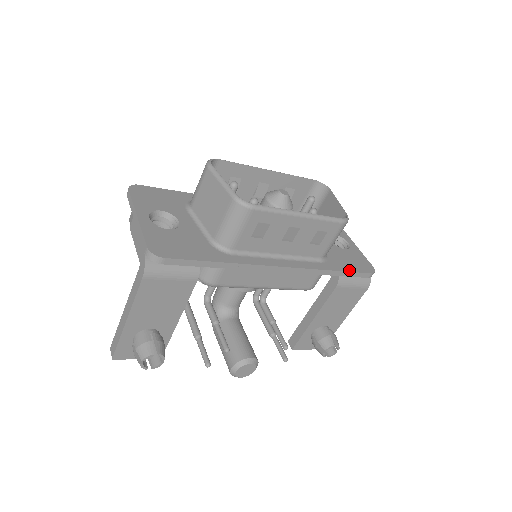
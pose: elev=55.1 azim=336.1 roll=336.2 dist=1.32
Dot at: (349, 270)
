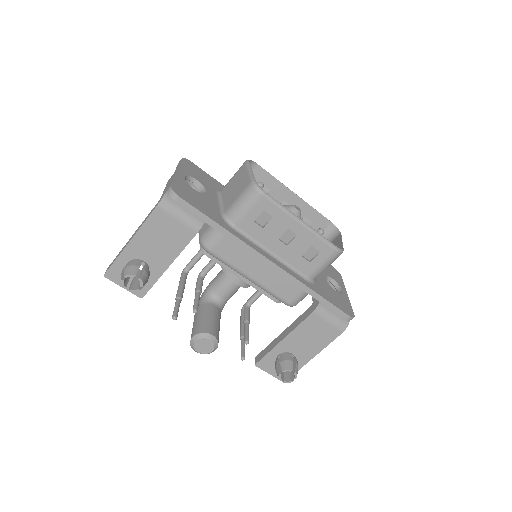
Dot at: (329, 300)
